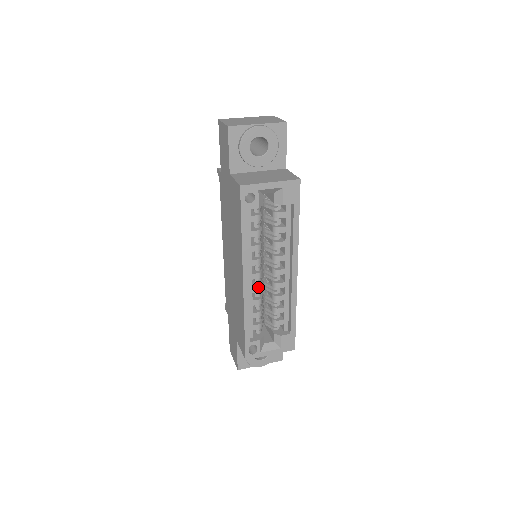
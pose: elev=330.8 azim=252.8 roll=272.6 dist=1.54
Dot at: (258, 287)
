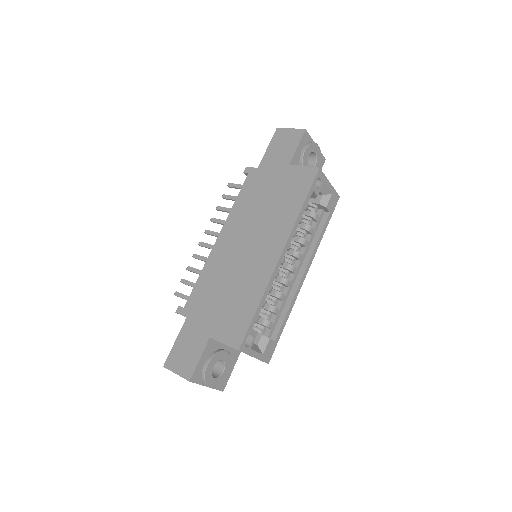
Dot at: (278, 272)
